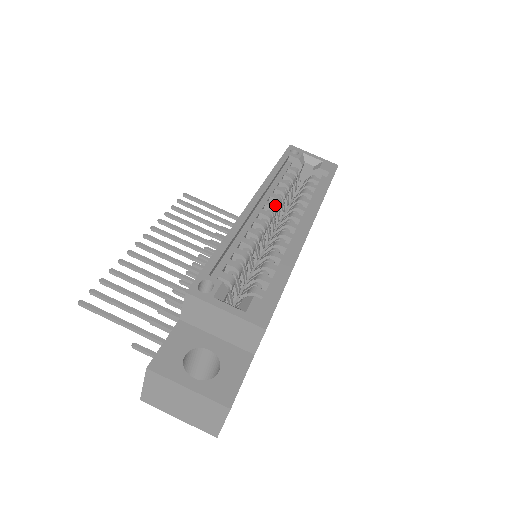
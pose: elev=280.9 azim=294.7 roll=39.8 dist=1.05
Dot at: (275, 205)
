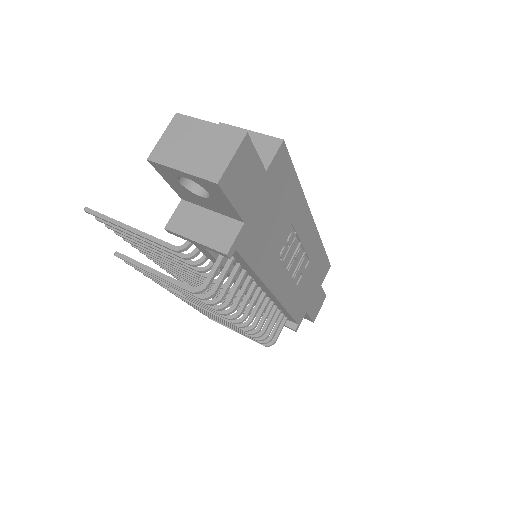
Dot at: occluded
